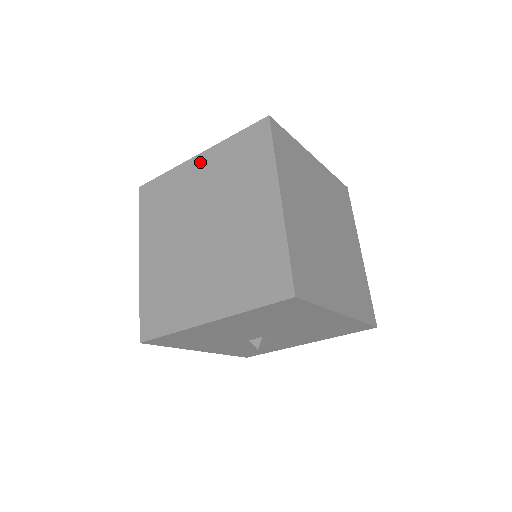
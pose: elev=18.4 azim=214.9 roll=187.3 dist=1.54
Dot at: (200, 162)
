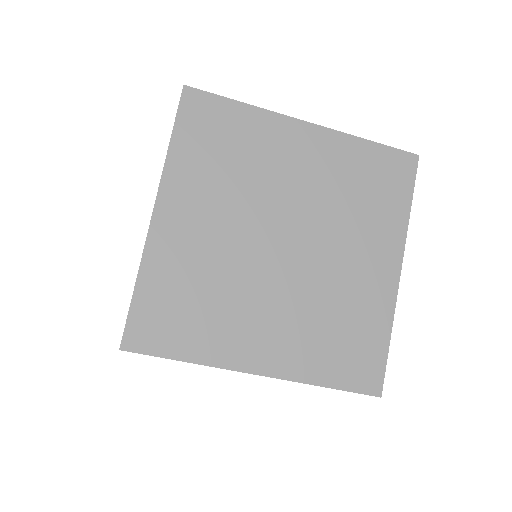
Dot at: occluded
